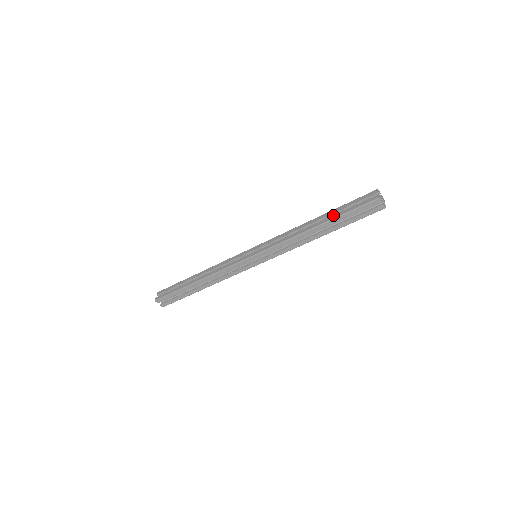
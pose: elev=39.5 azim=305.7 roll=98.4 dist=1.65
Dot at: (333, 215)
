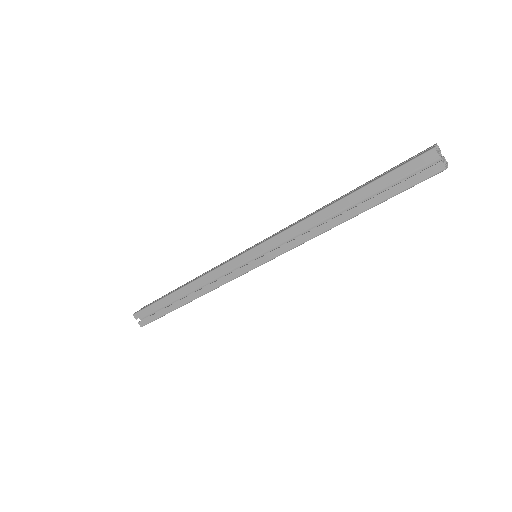
Dot at: (368, 201)
